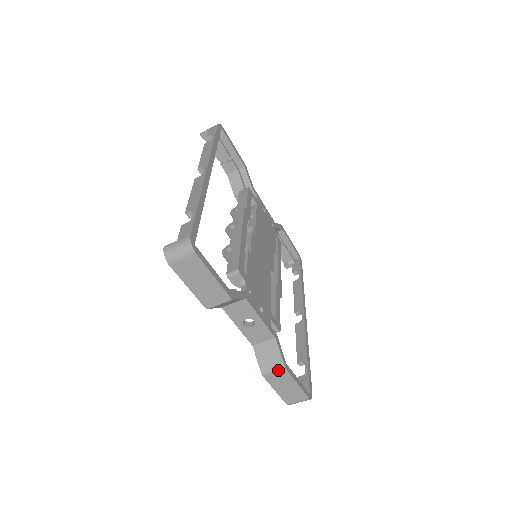
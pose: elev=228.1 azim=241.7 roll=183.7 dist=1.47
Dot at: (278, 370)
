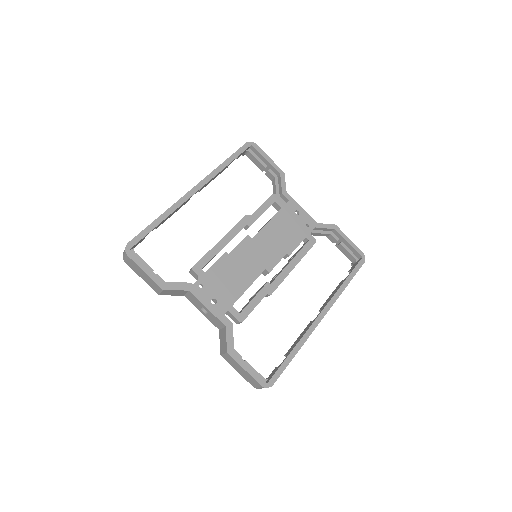
Dot at: (225, 353)
